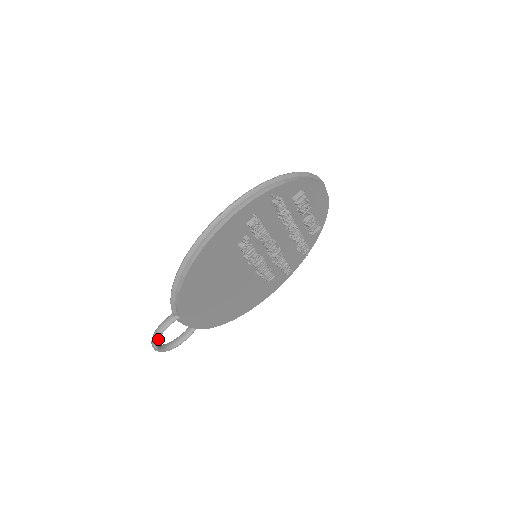
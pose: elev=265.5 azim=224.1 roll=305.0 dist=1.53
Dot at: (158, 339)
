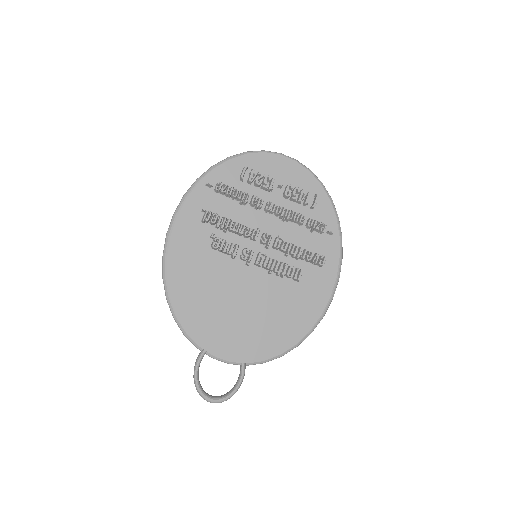
Dot at: (196, 383)
